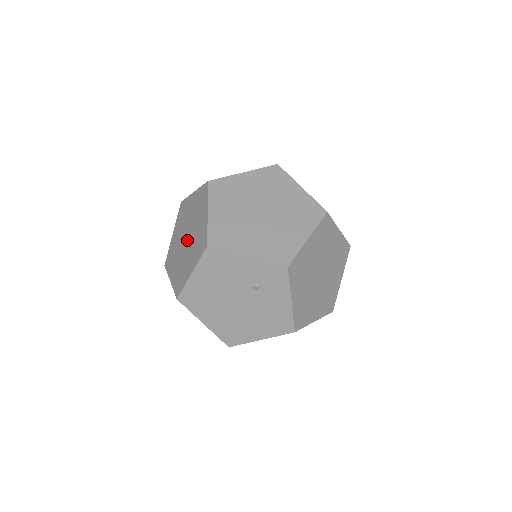
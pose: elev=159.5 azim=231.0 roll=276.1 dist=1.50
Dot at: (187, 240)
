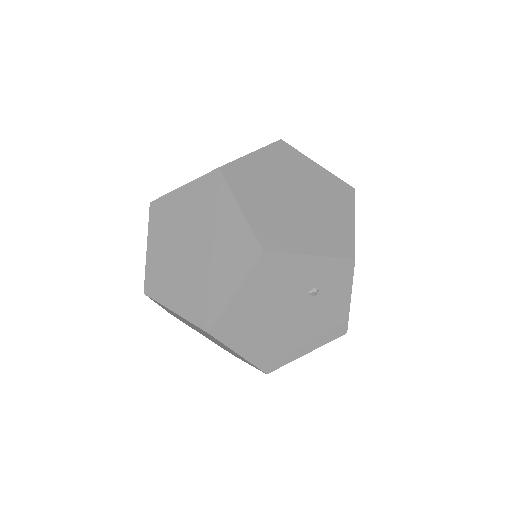
Dot at: (198, 251)
